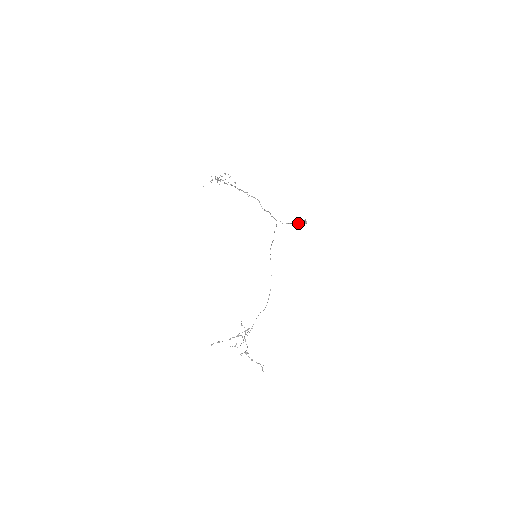
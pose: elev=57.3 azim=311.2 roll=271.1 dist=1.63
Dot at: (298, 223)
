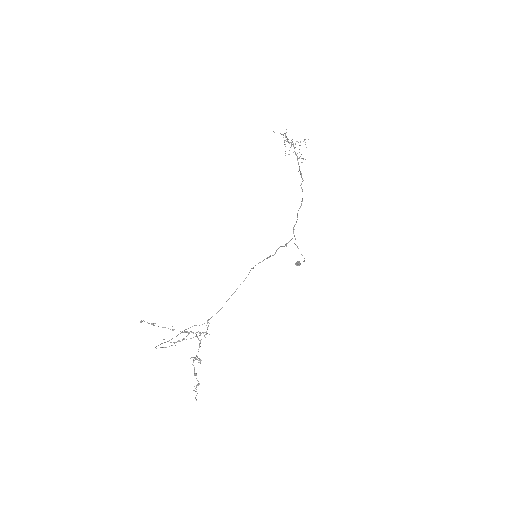
Dot at: occluded
